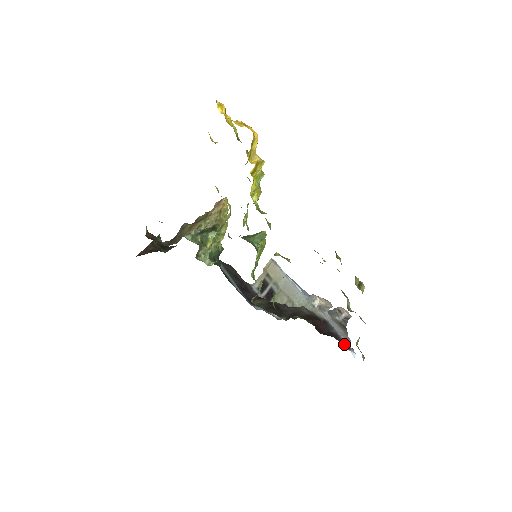
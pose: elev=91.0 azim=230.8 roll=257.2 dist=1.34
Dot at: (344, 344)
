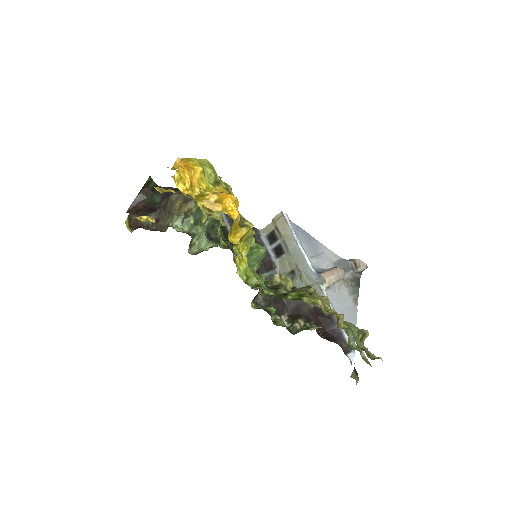
Dot at: occluded
